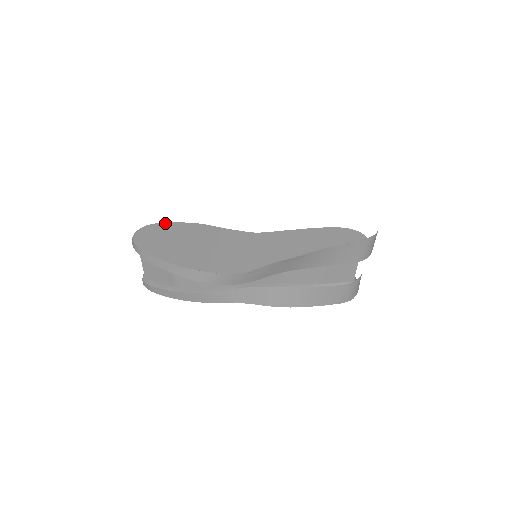
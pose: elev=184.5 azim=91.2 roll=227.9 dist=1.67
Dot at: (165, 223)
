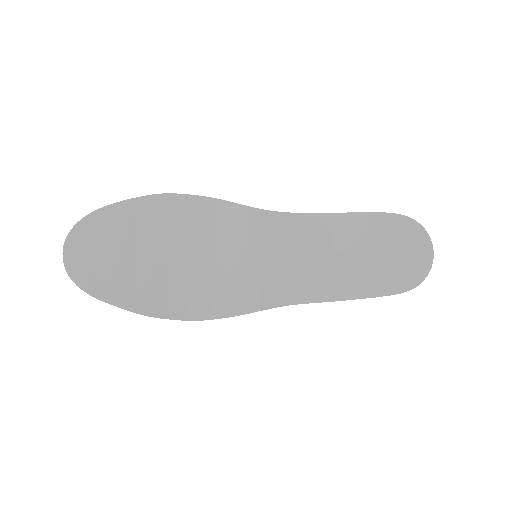
Dot at: (108, 207)
